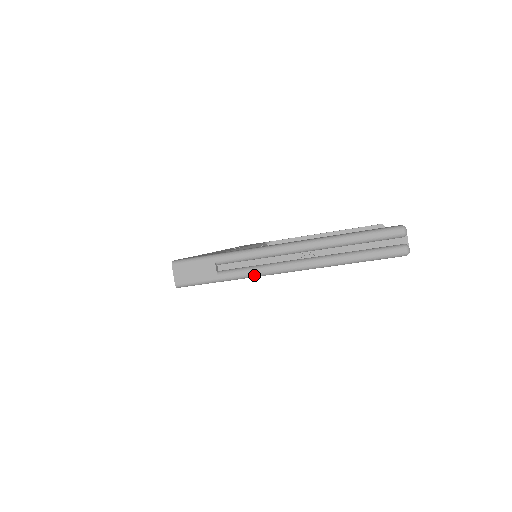
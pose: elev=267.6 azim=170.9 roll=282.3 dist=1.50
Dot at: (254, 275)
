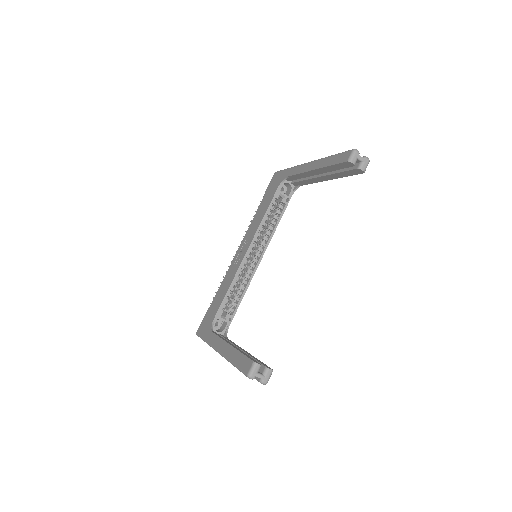
Dot at: occluded
